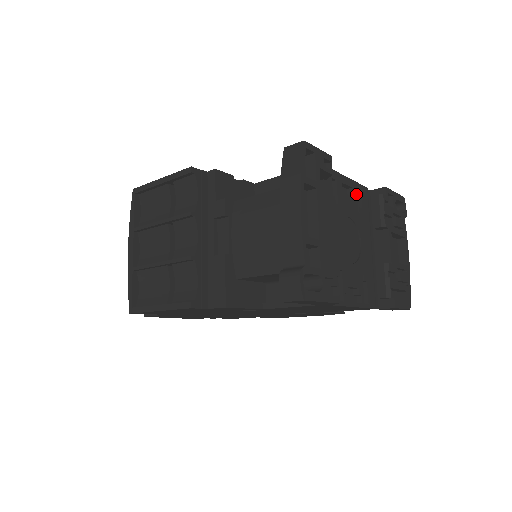
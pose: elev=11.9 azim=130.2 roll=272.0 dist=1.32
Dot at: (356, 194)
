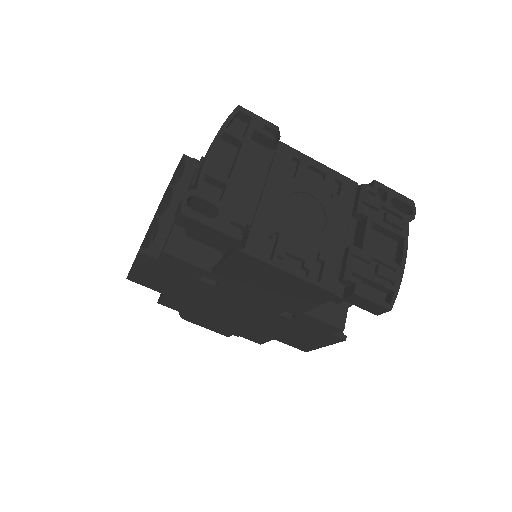
Dot at: (332, 181)
